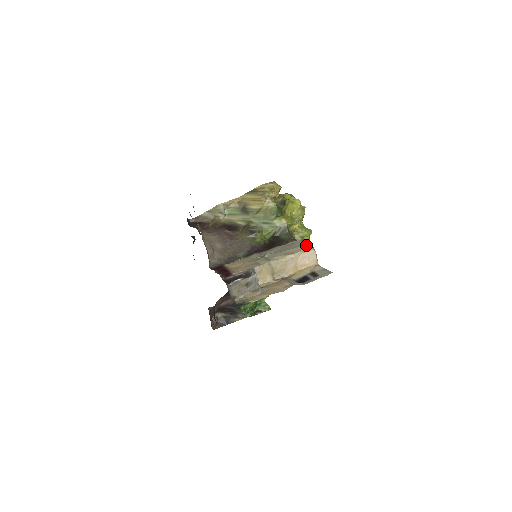
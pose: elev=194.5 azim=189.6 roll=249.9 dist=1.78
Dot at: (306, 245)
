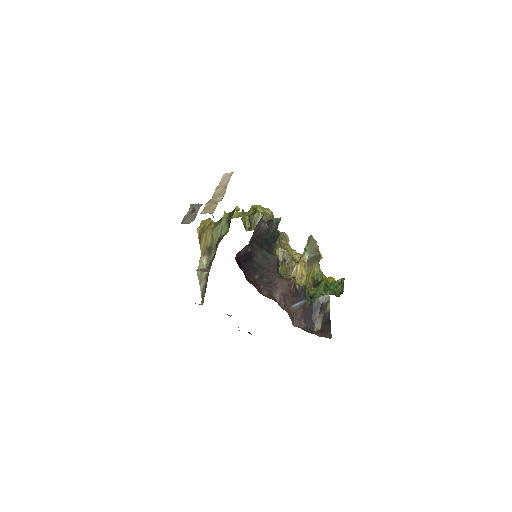
Dot at: occluded
